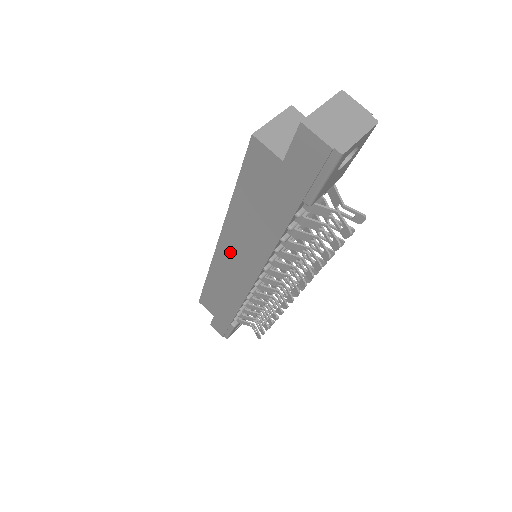
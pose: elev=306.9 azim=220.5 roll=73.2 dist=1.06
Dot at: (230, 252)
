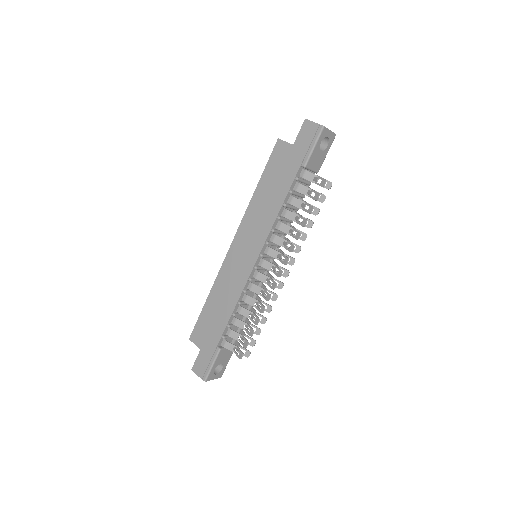
Dot at: (241, 243)
